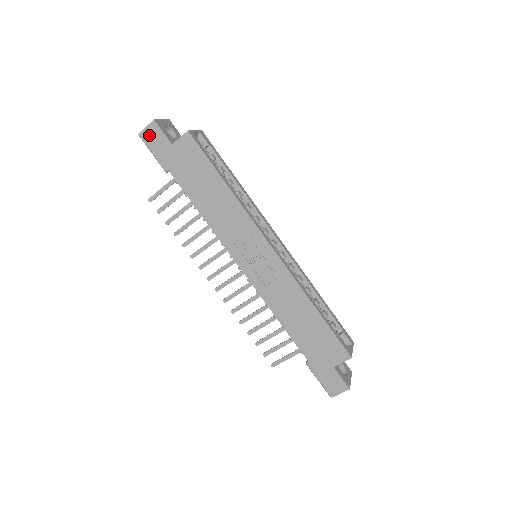
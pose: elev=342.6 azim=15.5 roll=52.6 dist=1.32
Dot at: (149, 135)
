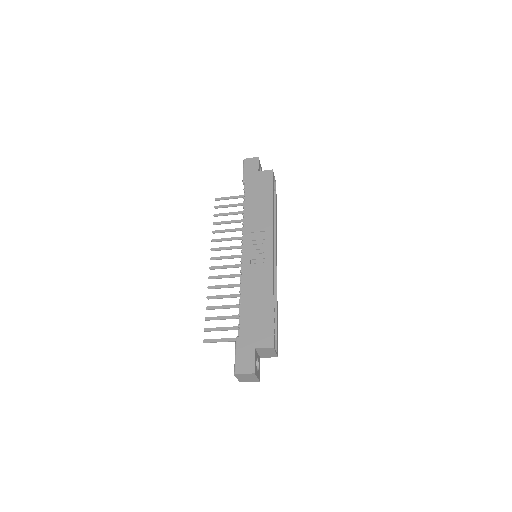
Dot at: (250, 162)
